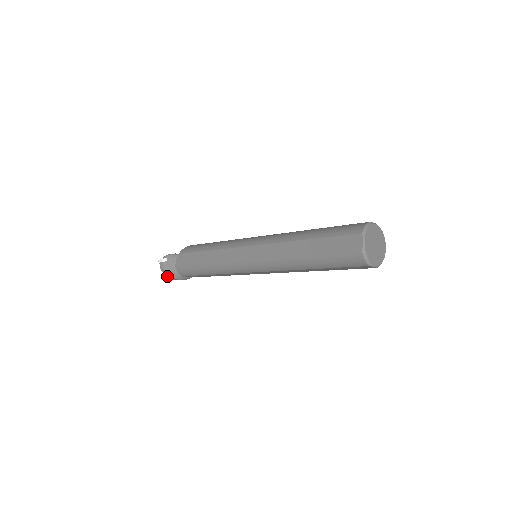
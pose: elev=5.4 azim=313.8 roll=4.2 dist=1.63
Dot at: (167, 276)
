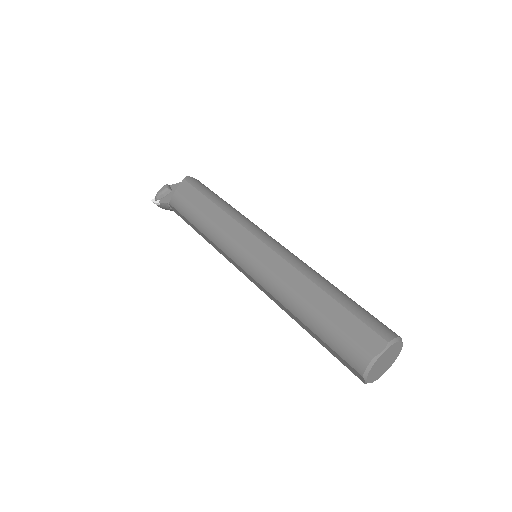
Dot at: occluded
